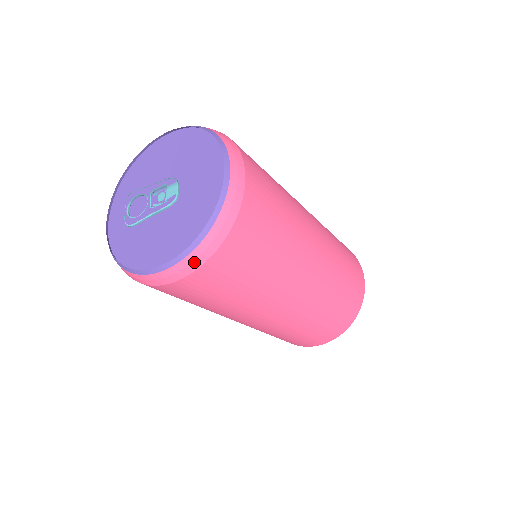
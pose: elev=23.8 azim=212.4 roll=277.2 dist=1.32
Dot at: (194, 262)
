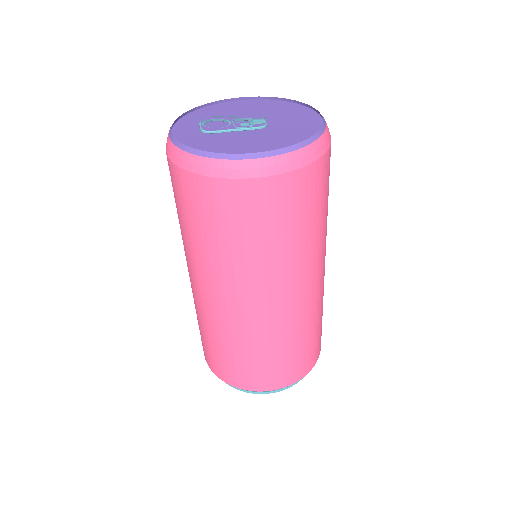
Dot at: (289, 163)
